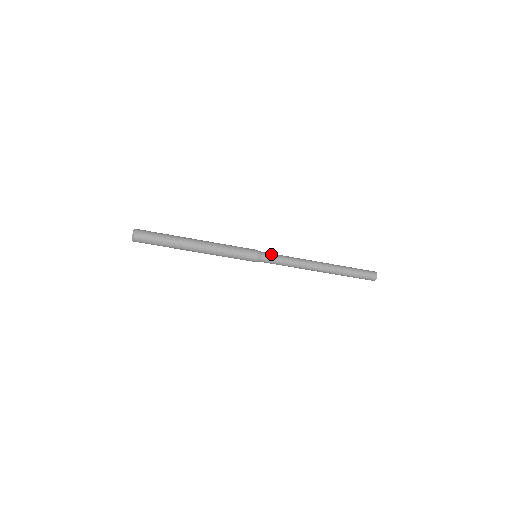
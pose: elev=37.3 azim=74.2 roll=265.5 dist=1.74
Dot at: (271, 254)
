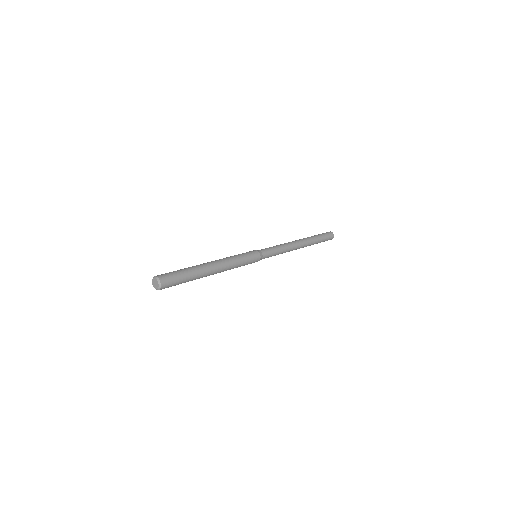
Dot at: (267, 249)
